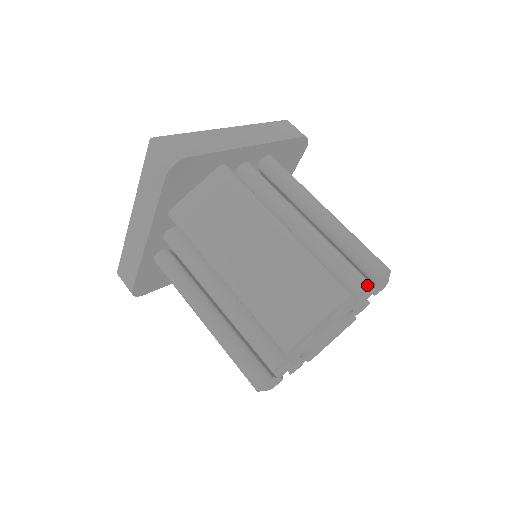
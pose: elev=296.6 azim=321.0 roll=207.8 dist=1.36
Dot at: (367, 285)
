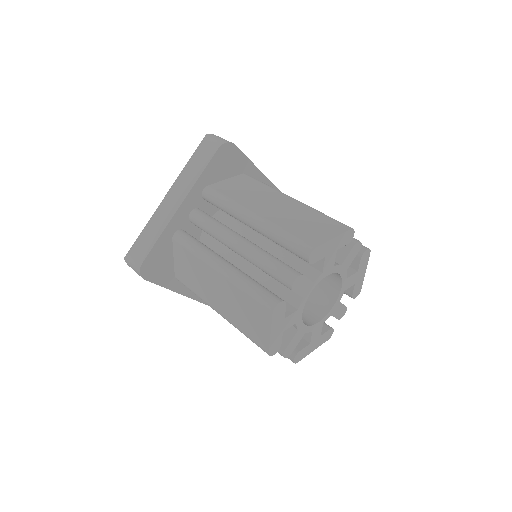
Dot at: occluded
